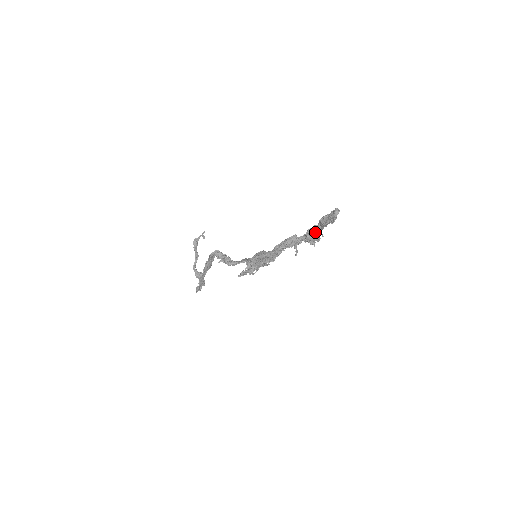
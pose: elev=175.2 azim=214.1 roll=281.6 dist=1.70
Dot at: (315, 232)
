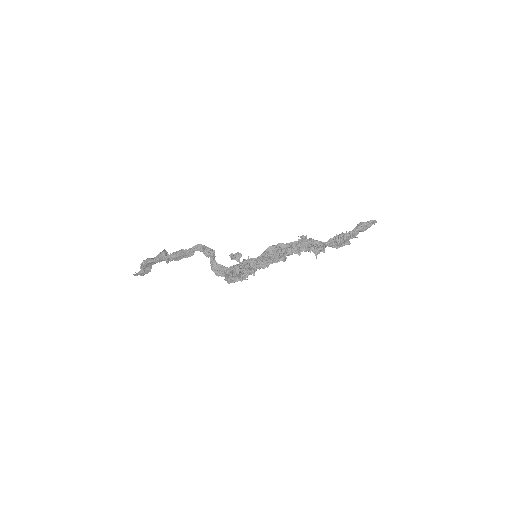
Dot at: (347, 233)
